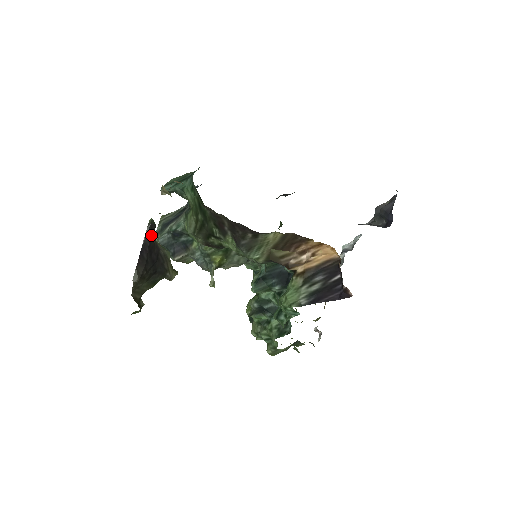
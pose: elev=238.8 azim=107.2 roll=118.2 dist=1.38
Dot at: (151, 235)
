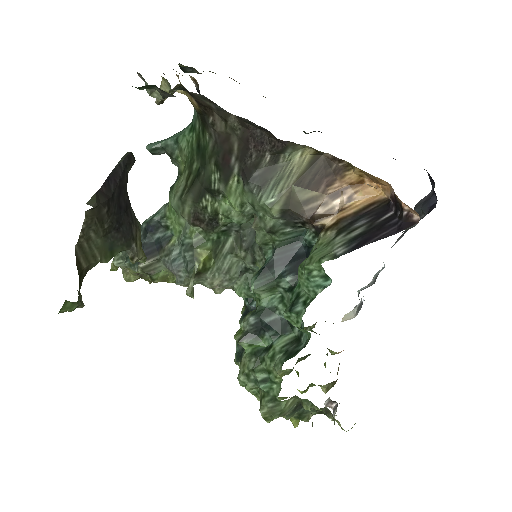
Dot at: (126, 168)
